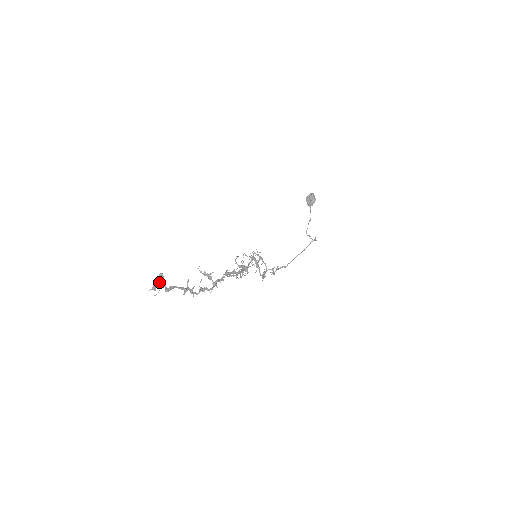
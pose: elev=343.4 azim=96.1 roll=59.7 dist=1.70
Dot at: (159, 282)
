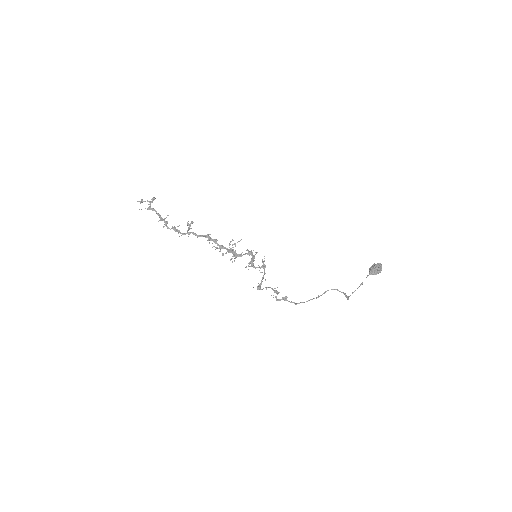
Dot at: (147, 200)
